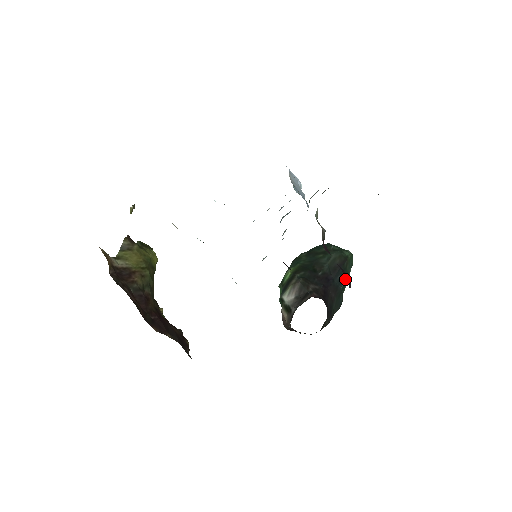
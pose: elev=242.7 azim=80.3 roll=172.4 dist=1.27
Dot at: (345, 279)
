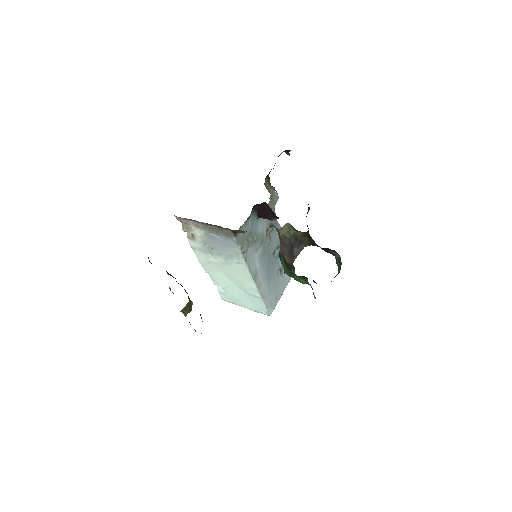
Dot at: (332, 252)
